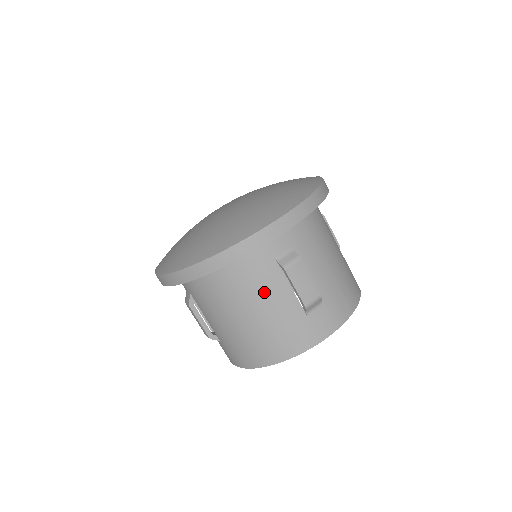
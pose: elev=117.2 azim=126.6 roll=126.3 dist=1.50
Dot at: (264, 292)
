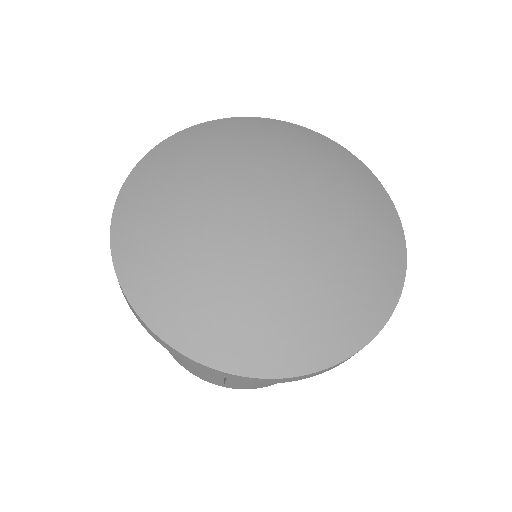
Dot at: occluded
